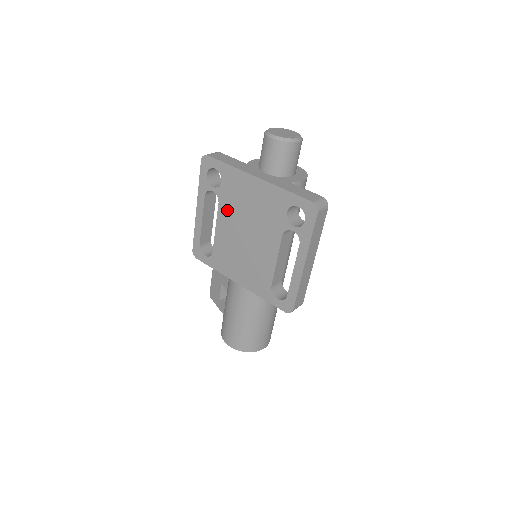
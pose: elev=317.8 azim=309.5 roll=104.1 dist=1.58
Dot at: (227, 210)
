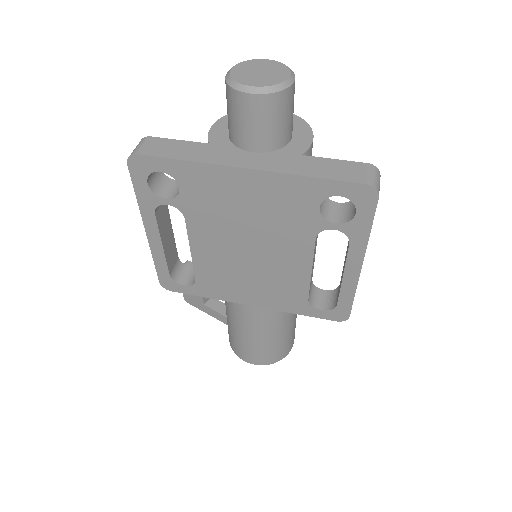
Dot at: (204, 225)
